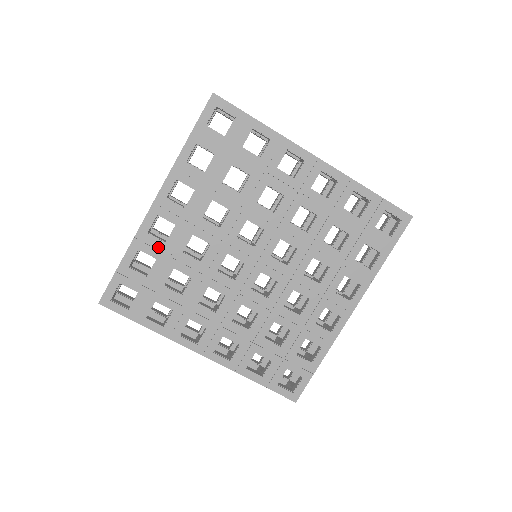
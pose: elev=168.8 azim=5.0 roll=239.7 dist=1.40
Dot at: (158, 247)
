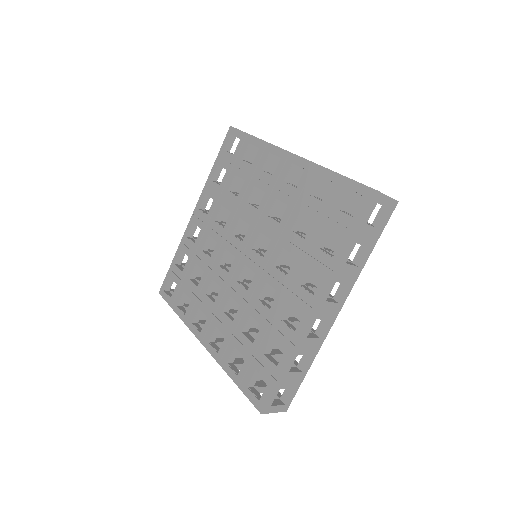
Dot at: (190, 247)
